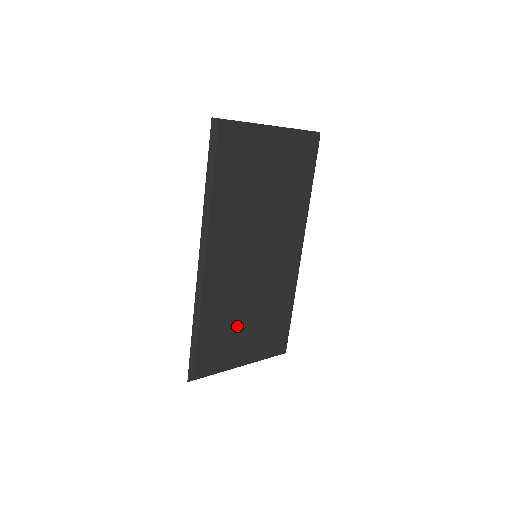
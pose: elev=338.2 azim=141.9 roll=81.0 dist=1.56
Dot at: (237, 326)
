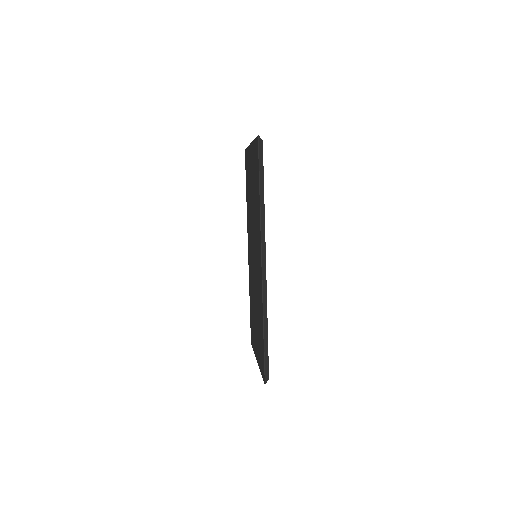
Dot at: occluded
